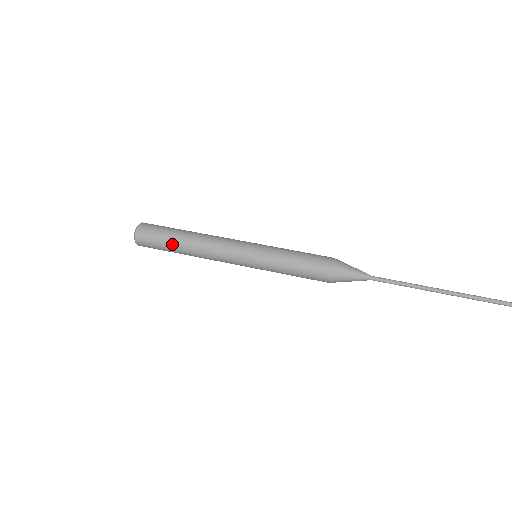
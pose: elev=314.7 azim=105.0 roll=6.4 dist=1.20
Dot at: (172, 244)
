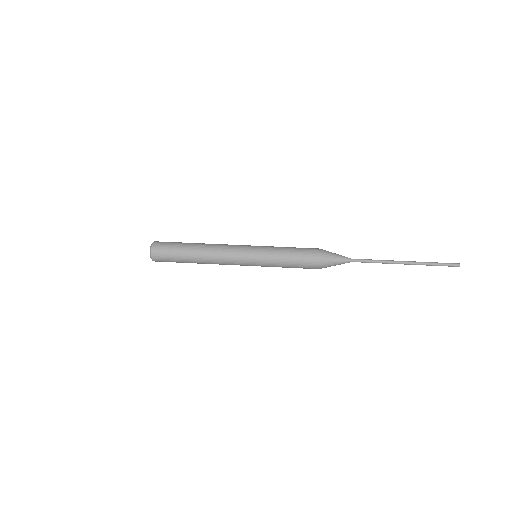
Dot at: (185, 249)
